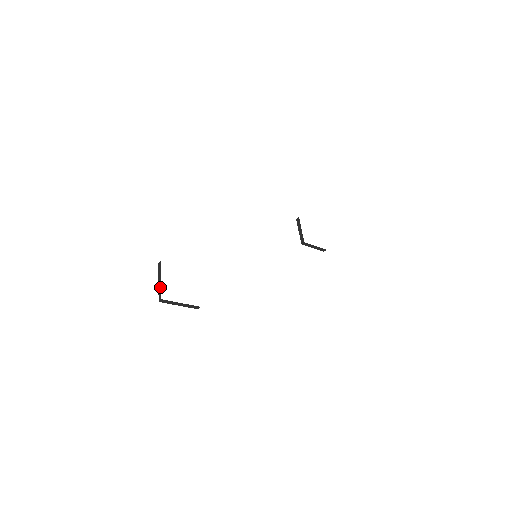
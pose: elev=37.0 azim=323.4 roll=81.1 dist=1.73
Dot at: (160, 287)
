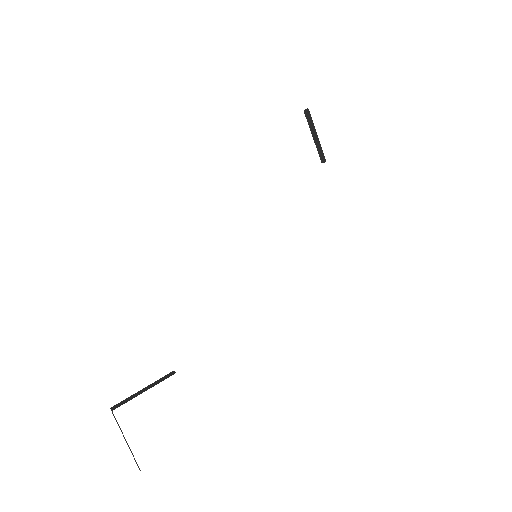
Dot at: occluded
